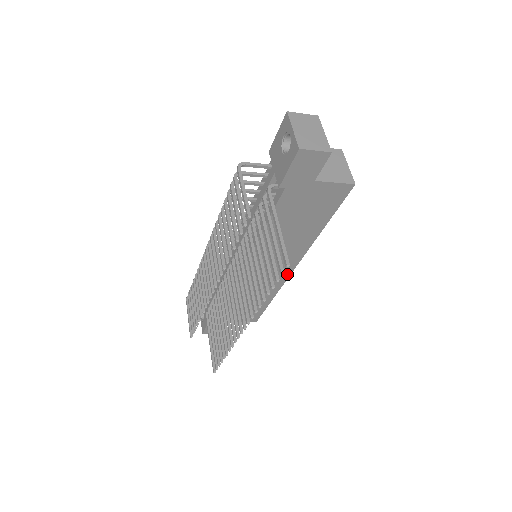
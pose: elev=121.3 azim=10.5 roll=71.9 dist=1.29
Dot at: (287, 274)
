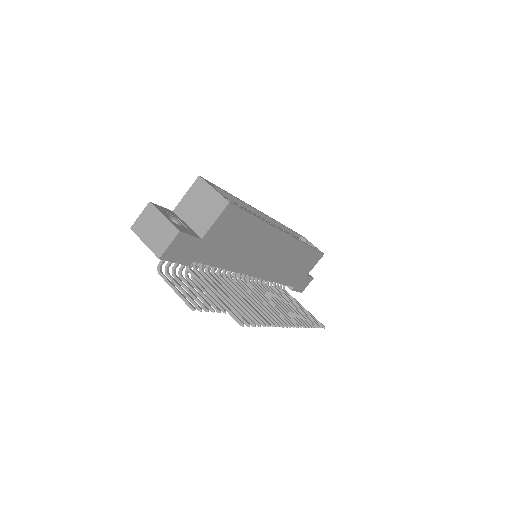
Dot at: (290, 240)
